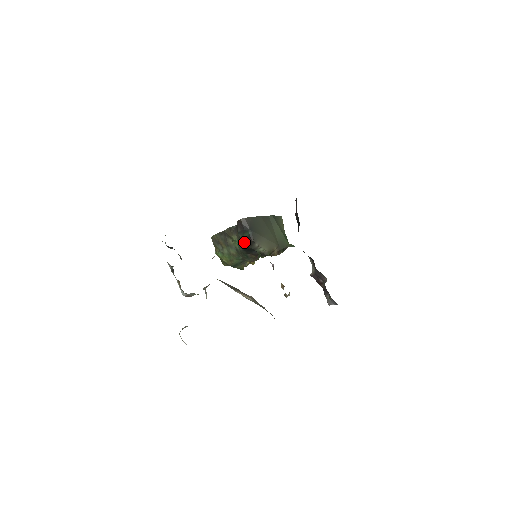
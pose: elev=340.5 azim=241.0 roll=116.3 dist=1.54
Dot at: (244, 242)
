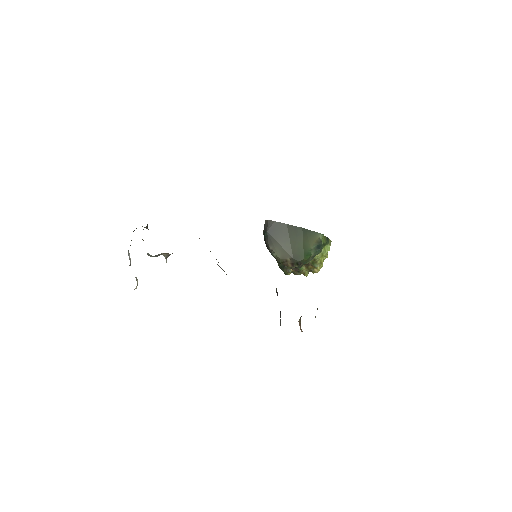
Dot at: occluded
